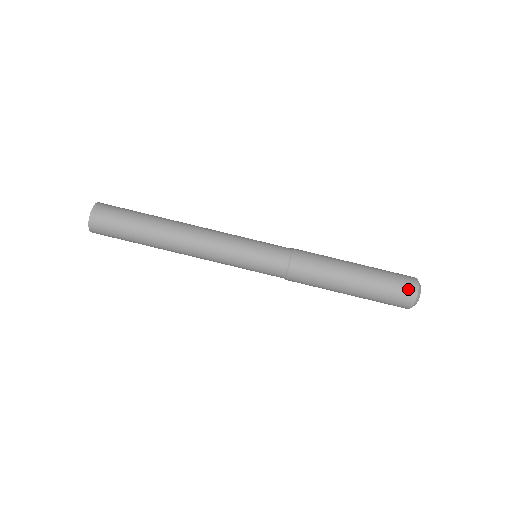
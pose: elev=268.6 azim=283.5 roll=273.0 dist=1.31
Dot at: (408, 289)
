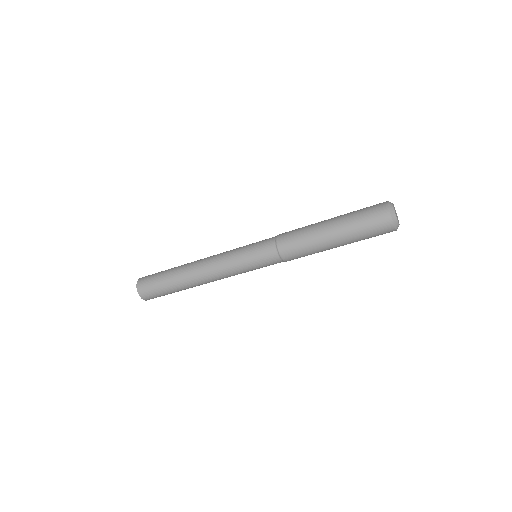
Dot at: occluded
